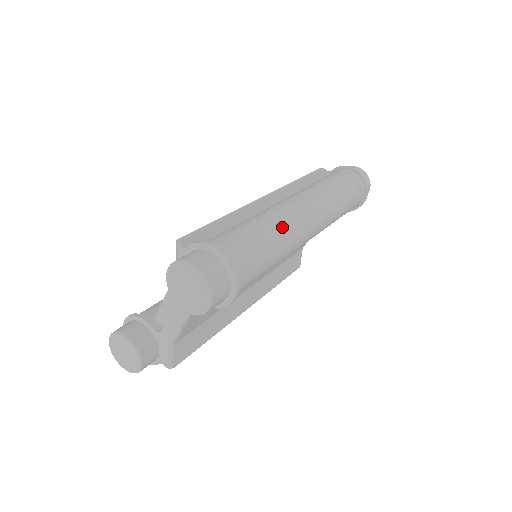
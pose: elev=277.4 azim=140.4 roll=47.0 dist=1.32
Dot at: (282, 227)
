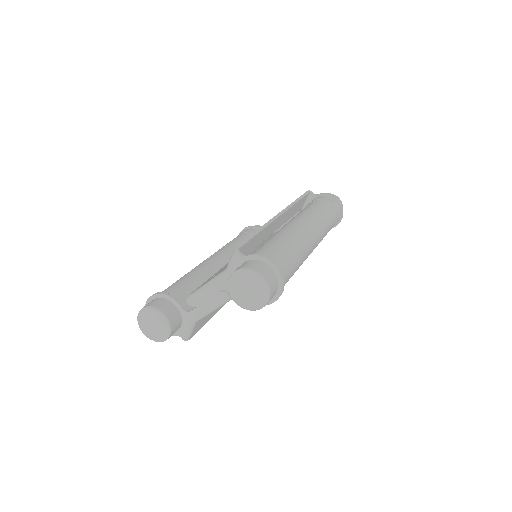
Dot at: (303, 247)
